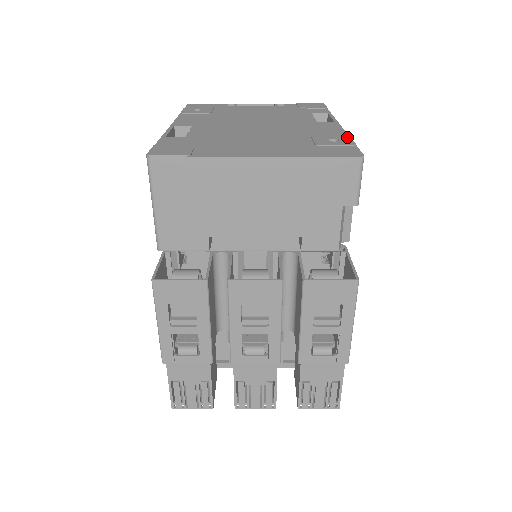
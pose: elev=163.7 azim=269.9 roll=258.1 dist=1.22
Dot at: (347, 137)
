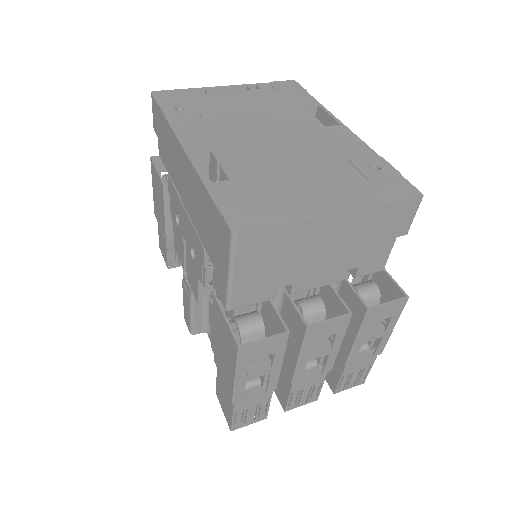
Dot at: (381, 159)
